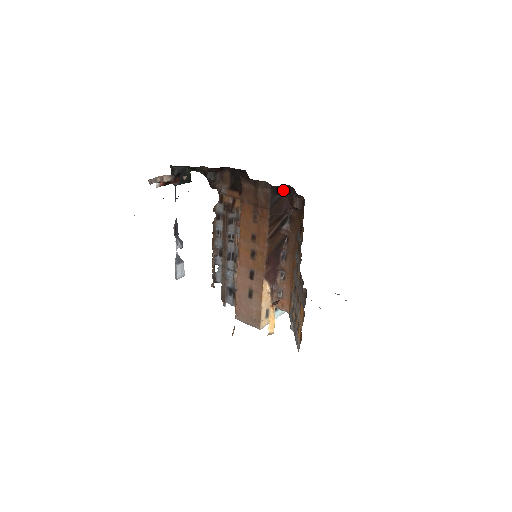
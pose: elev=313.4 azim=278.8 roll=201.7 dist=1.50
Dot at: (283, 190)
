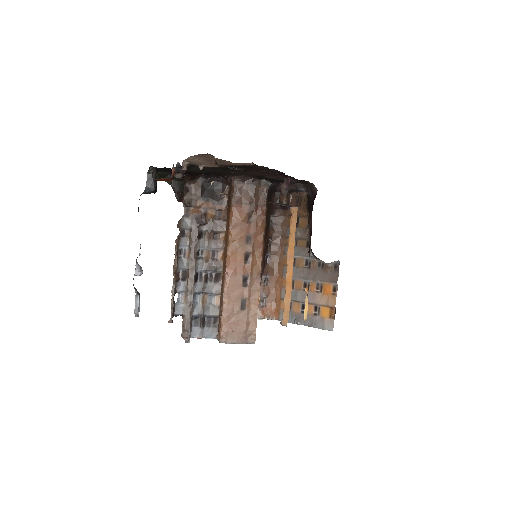
Dot at: (274, 189)
